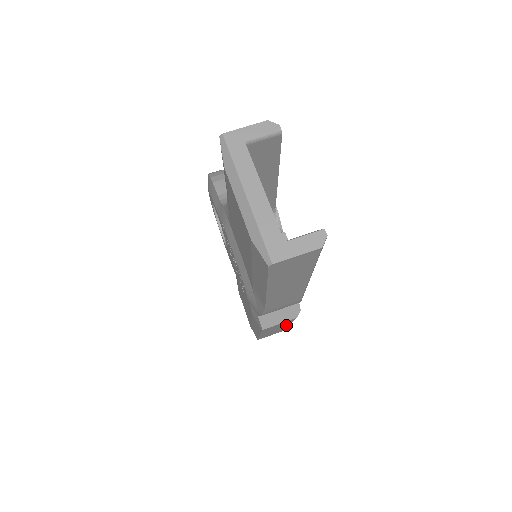
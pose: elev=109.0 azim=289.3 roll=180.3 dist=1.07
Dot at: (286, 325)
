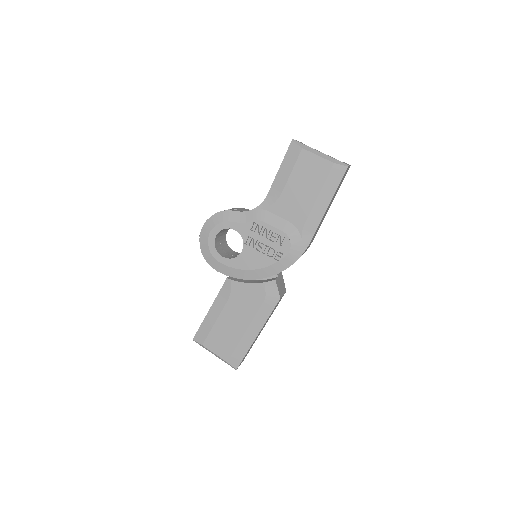
Dot at: occluded
